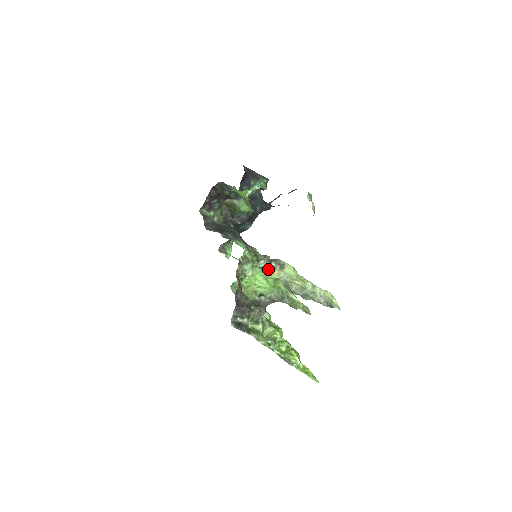
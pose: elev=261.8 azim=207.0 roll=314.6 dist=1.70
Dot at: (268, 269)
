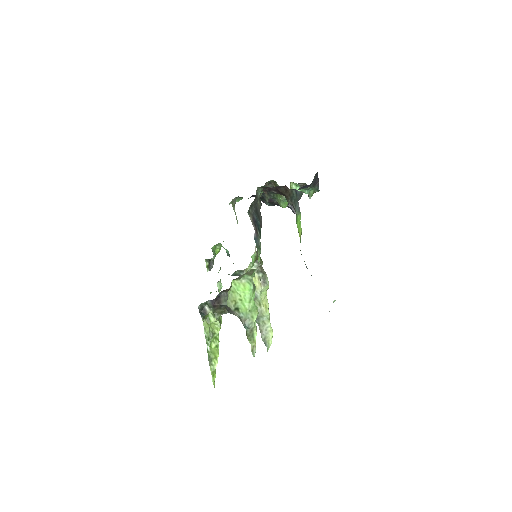
Dot at: occluded
